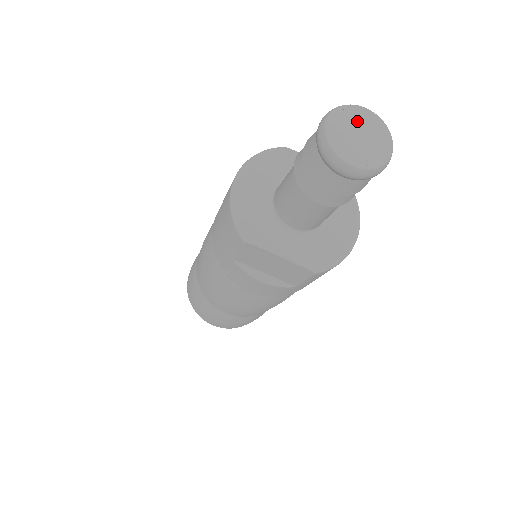
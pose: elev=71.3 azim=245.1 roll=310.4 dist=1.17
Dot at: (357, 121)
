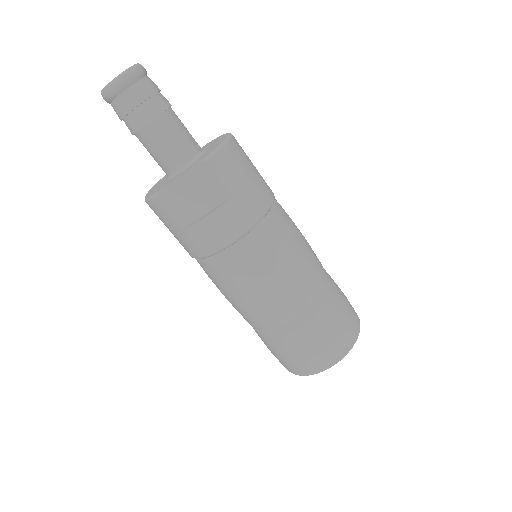
Dot at: occluded
